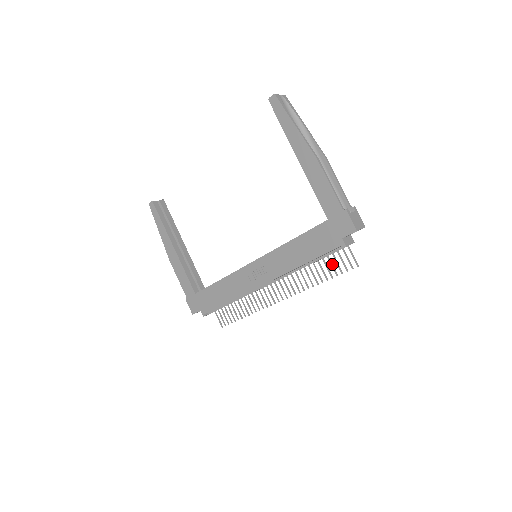
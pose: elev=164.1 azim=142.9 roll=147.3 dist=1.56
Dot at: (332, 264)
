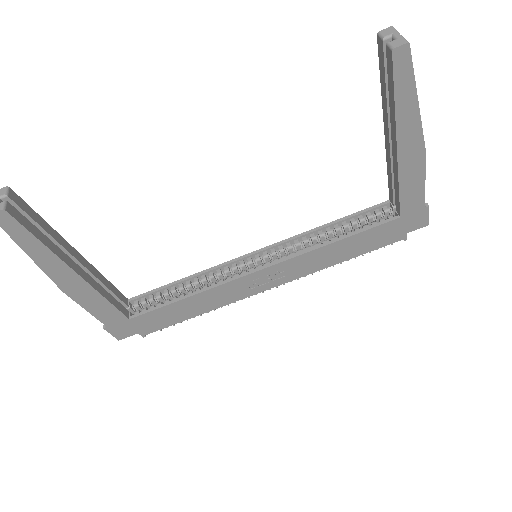
Dot at: occluded
